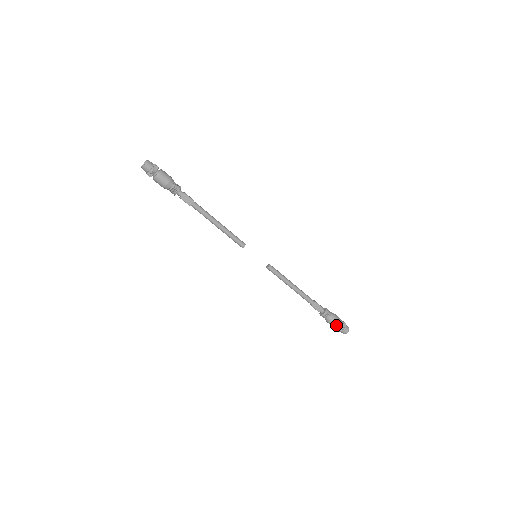
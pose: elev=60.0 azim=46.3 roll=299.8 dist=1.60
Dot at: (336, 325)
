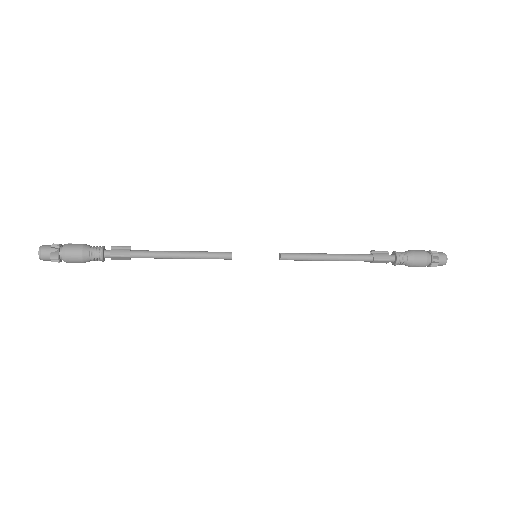
Dot at: occluded
